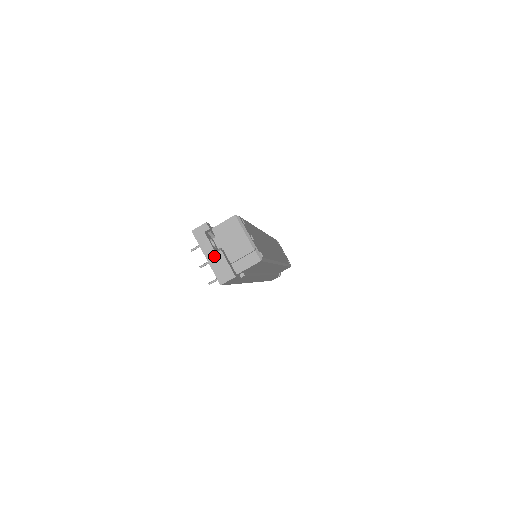
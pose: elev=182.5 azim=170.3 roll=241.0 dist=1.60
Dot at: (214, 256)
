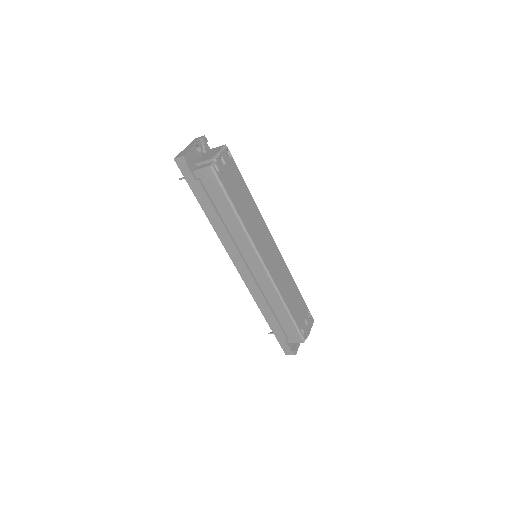
Dot at: (188, 148)
